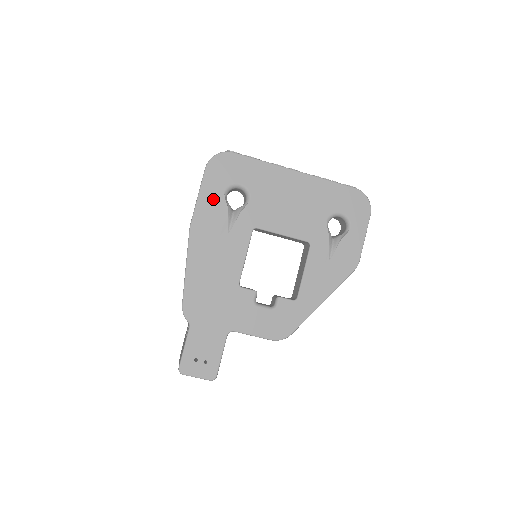
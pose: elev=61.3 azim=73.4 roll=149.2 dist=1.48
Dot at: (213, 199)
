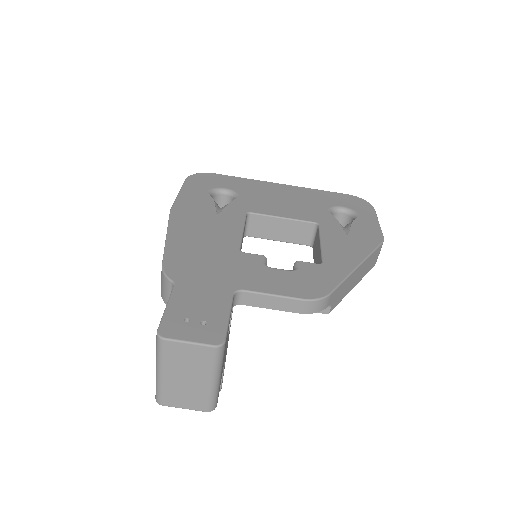
Dot at: (196, 195)
